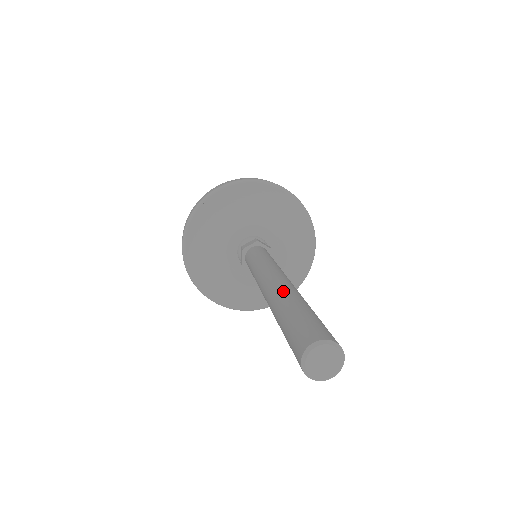
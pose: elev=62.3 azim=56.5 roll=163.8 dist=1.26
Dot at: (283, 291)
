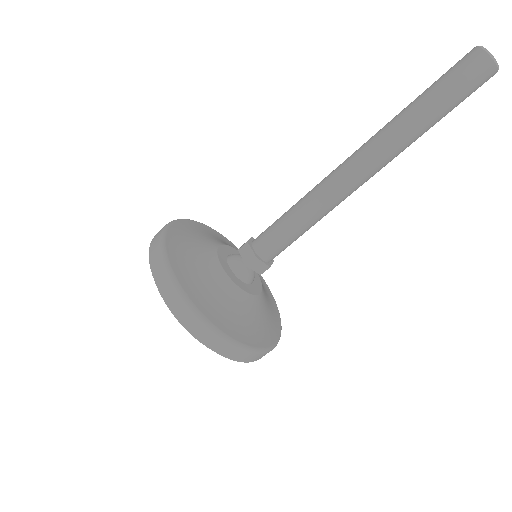
Dot at: occluded
